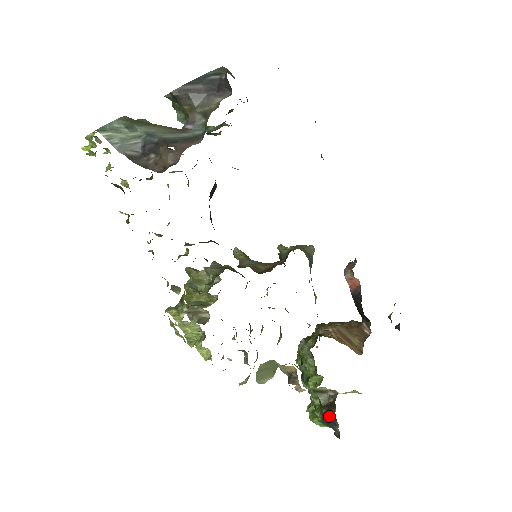
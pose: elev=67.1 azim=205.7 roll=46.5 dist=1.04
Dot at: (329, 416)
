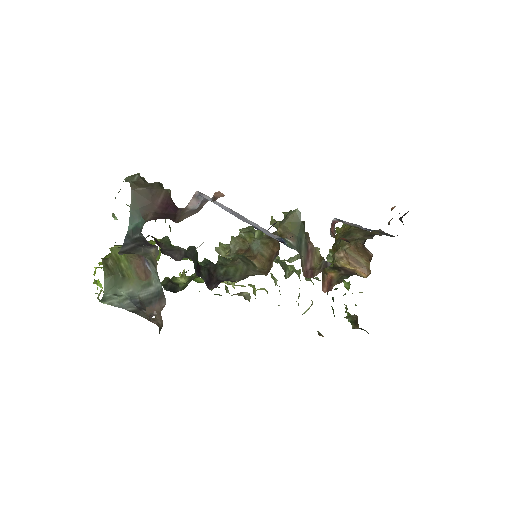
Dot at: (357, 328)
